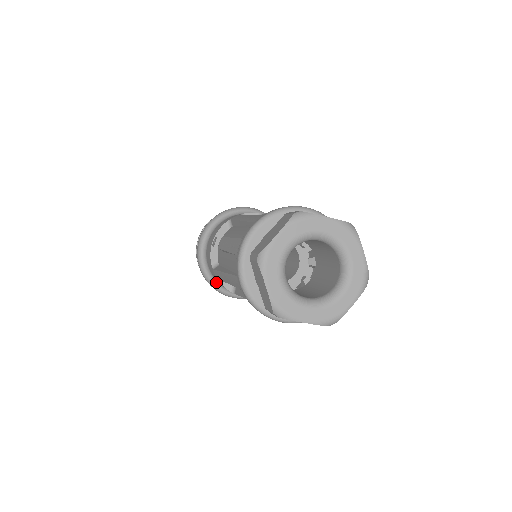
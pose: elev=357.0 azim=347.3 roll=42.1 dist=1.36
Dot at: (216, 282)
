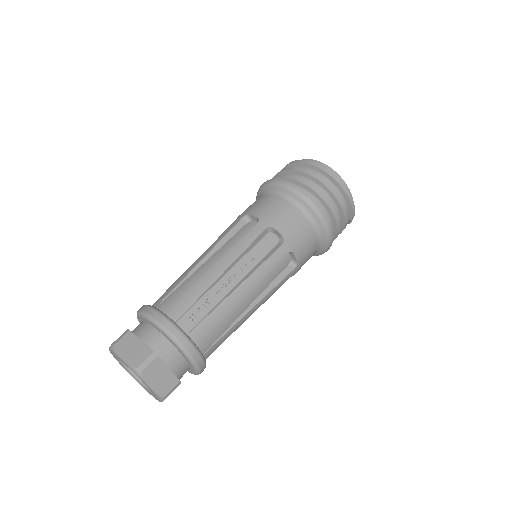
Dot at: occluded
